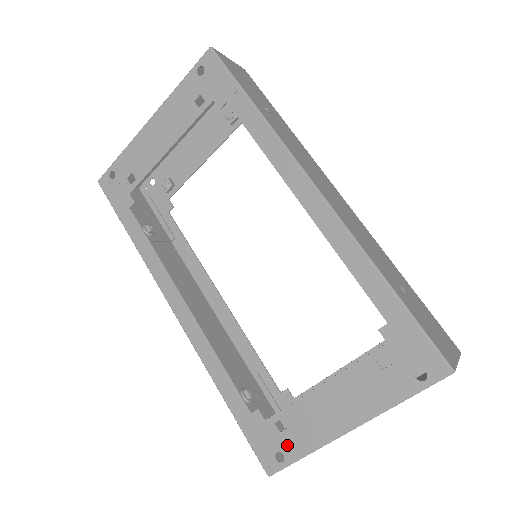
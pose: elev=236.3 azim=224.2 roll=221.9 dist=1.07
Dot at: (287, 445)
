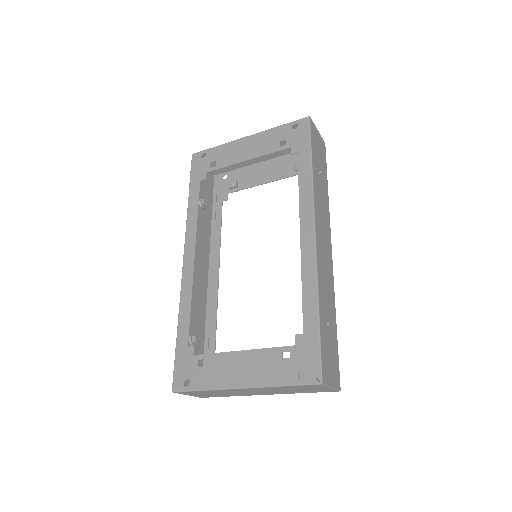
Dot at: (196, 377)
